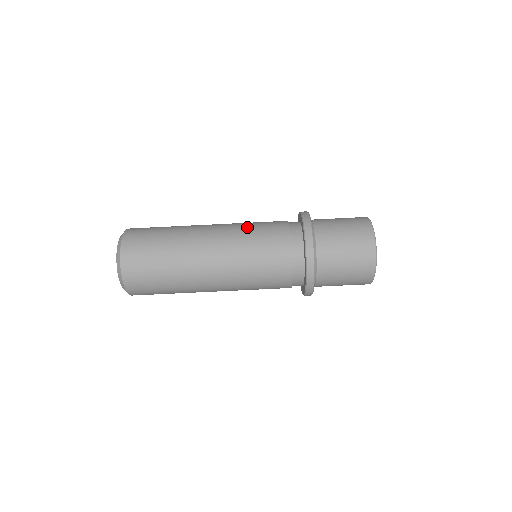
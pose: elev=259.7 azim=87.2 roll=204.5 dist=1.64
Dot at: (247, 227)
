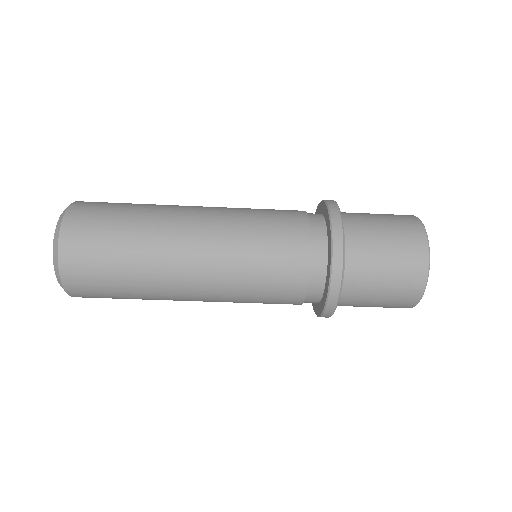
Dot at: (246, 285)
